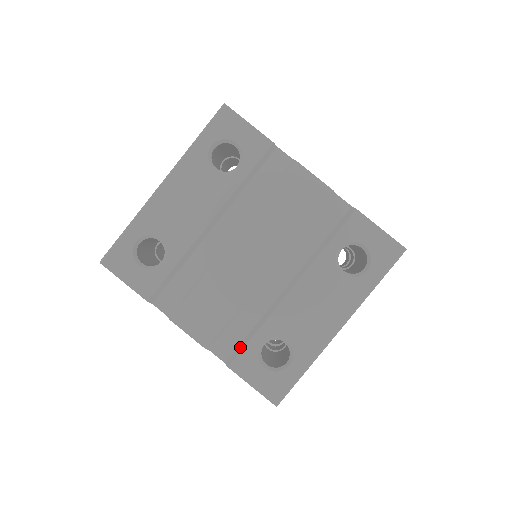
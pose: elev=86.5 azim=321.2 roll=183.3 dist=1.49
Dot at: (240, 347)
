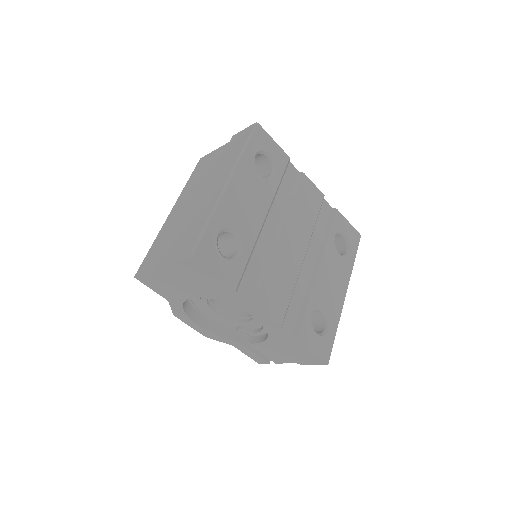
Dot at: (300, 321)
